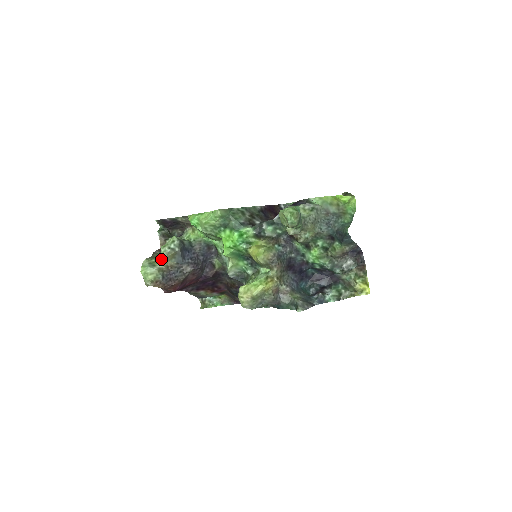
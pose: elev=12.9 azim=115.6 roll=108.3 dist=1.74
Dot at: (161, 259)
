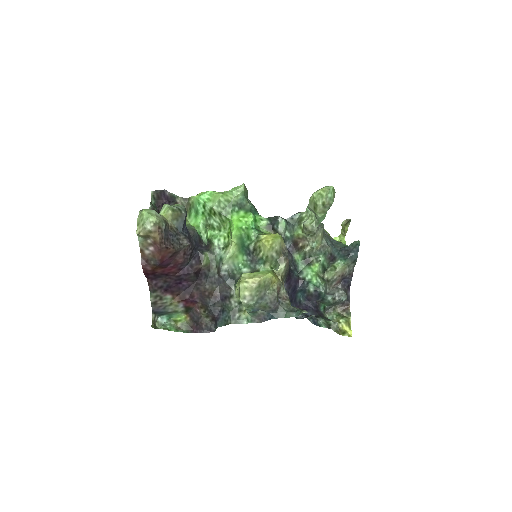
Dot at: (162, 215)
